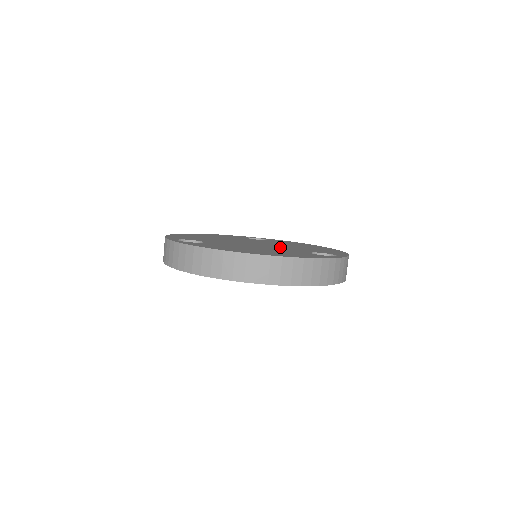
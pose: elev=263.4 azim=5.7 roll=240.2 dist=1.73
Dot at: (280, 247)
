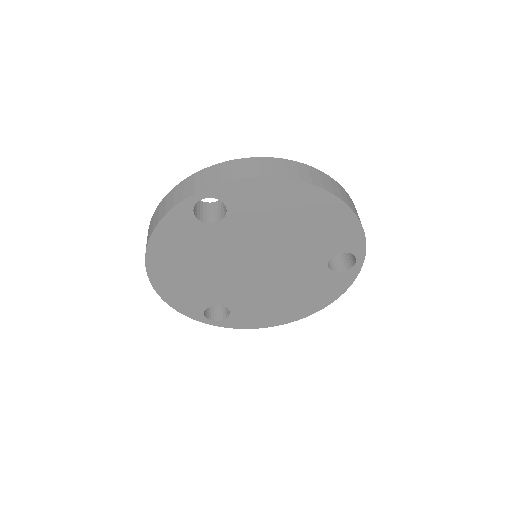
Dot at: occluded
